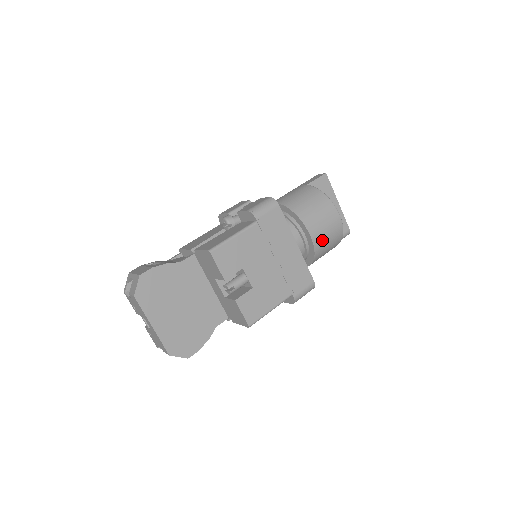
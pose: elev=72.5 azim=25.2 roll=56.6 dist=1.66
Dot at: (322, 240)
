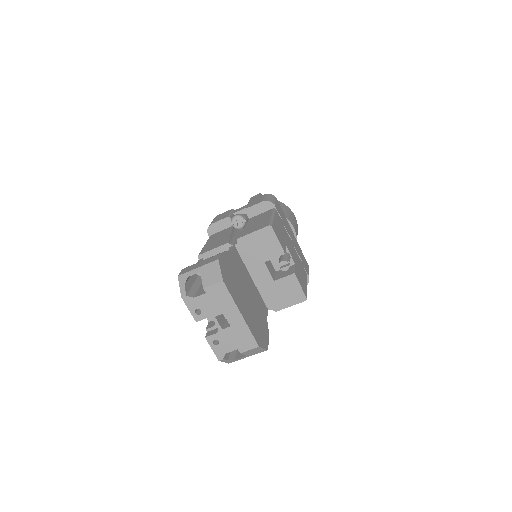
Dot at: occluded
